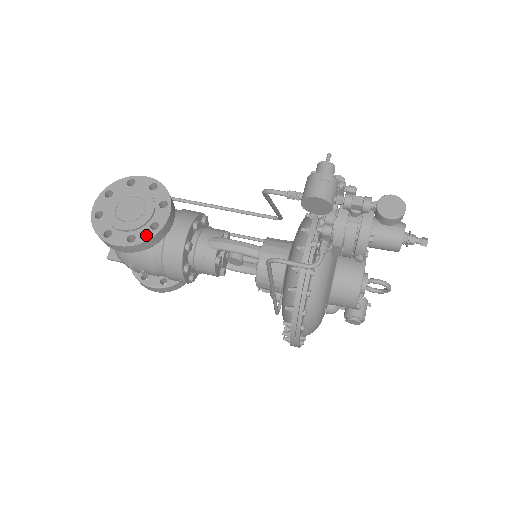
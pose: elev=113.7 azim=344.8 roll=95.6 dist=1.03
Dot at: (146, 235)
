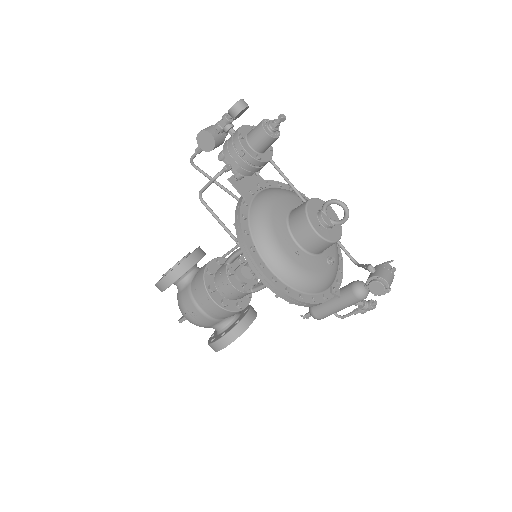
Dot at: (176, 266)
